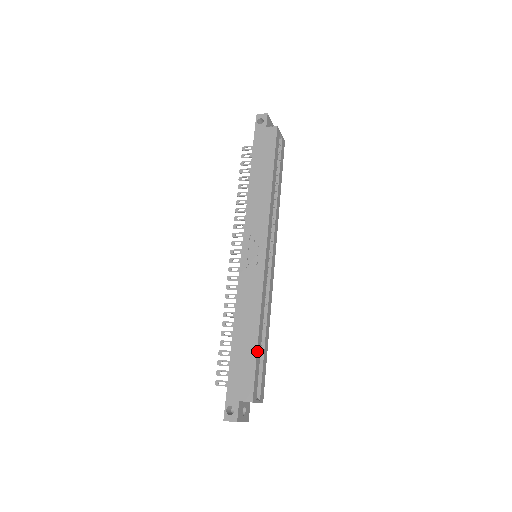
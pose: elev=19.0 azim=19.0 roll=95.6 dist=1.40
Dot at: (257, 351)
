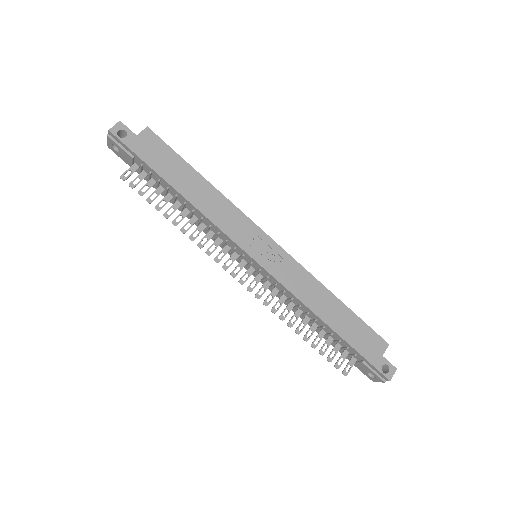
Dot at: (352, 312)
